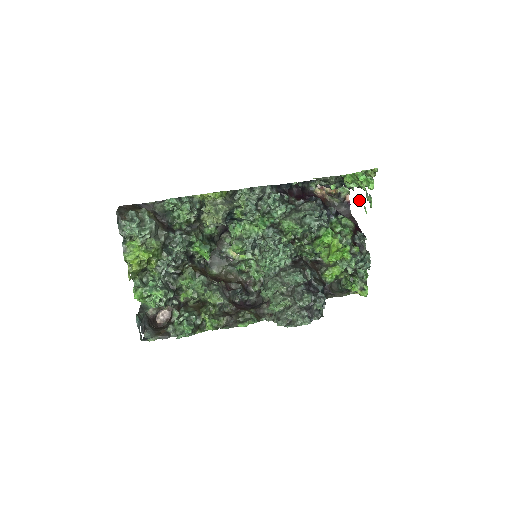
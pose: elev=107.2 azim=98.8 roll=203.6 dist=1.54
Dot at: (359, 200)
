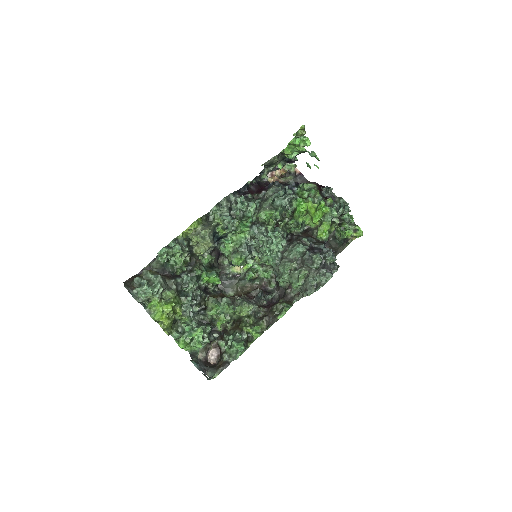
Dot at: (307, 164)
